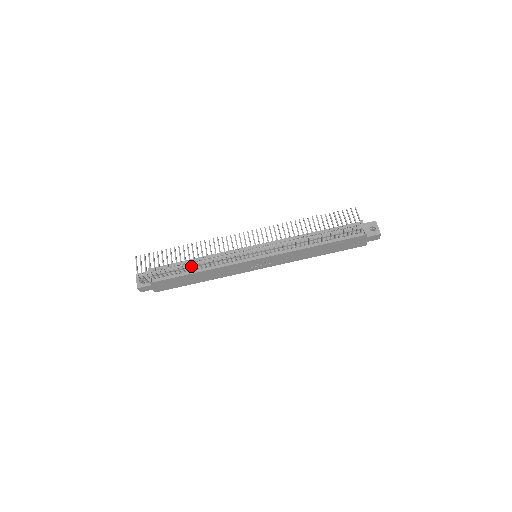
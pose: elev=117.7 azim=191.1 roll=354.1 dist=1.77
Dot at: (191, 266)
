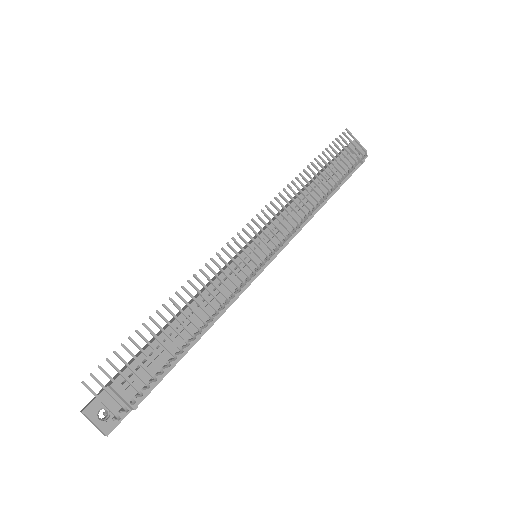
Dot at: (199, 333)
